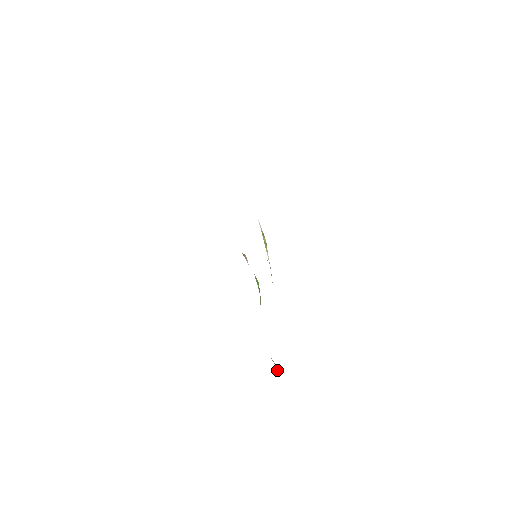
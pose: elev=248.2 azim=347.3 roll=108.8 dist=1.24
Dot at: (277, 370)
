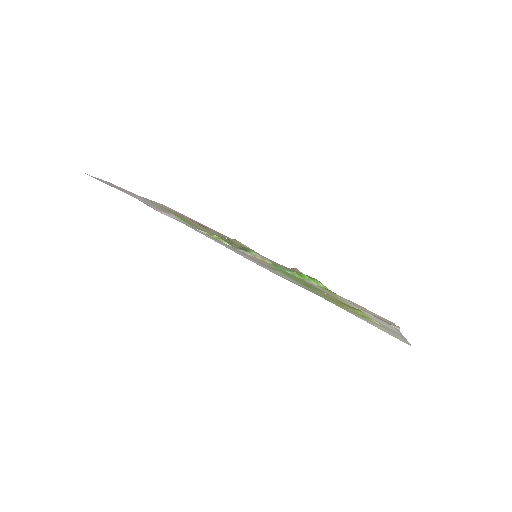
Dot at: (398, 329)
